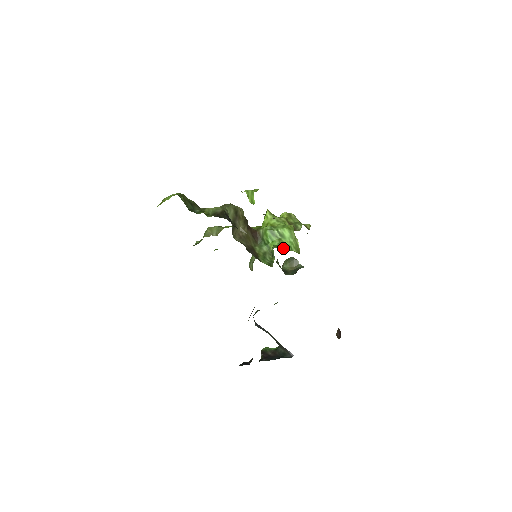
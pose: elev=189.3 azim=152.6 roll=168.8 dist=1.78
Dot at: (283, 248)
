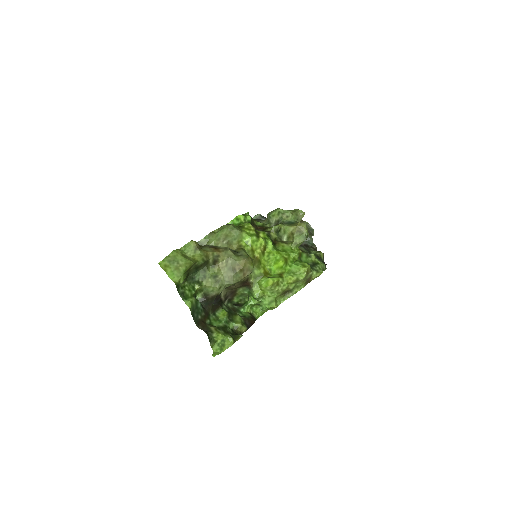
Dot at: (258, 304)
